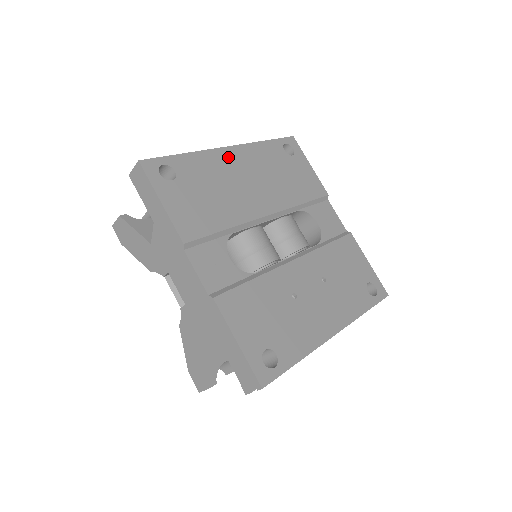
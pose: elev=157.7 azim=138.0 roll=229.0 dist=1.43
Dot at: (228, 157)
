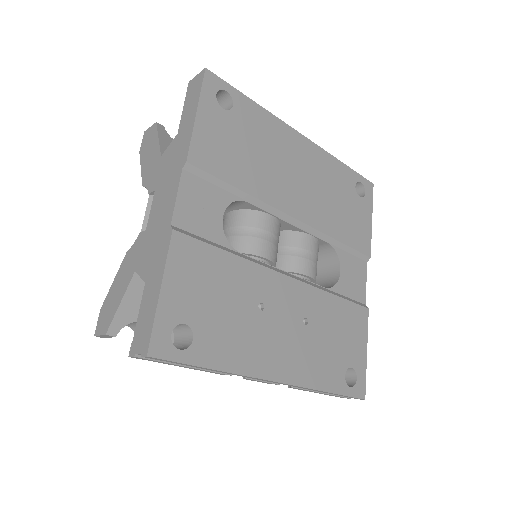
Dot at: (295, 142)
